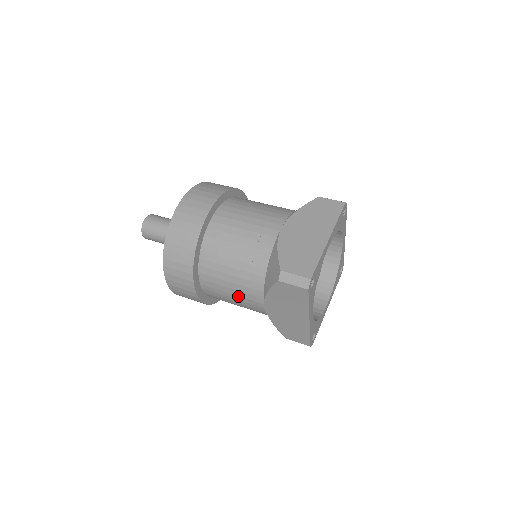
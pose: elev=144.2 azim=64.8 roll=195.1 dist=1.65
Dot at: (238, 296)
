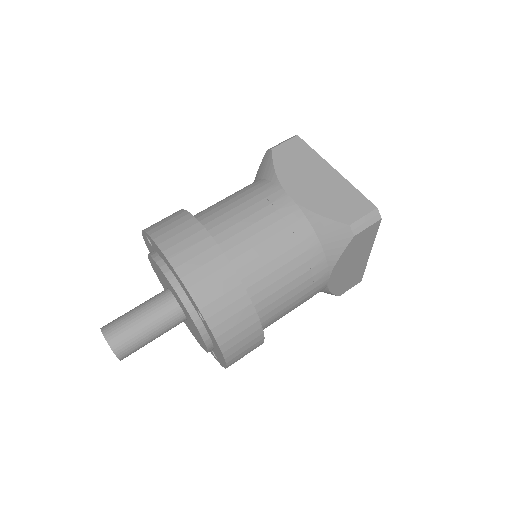
Dot at: (302, 297)
